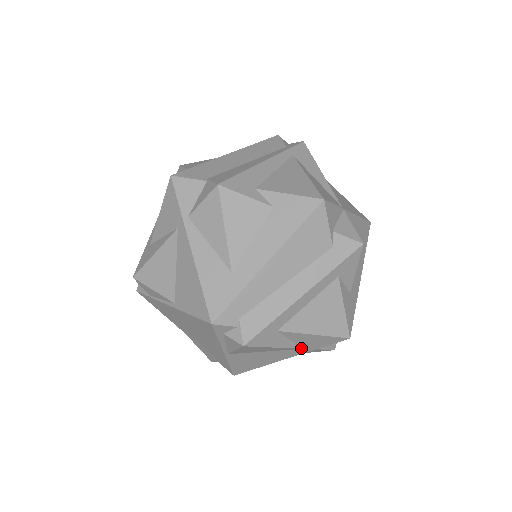
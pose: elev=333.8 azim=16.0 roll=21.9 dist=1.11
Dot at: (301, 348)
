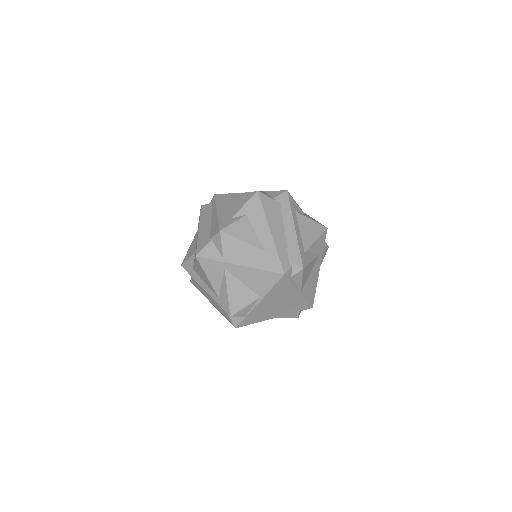
Dot at: (319, 255)
